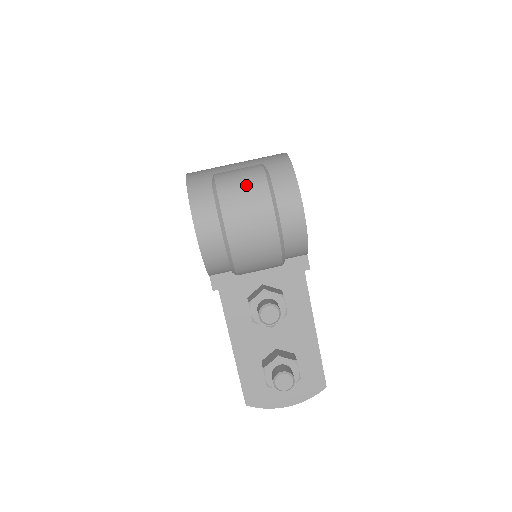
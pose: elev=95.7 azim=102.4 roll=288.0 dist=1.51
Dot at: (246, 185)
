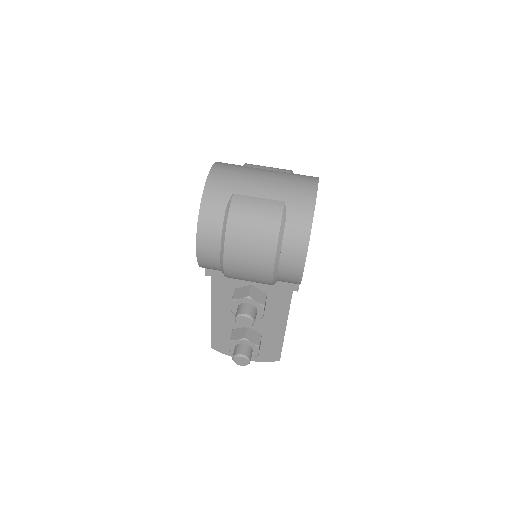
Dot at: (257, 228)
